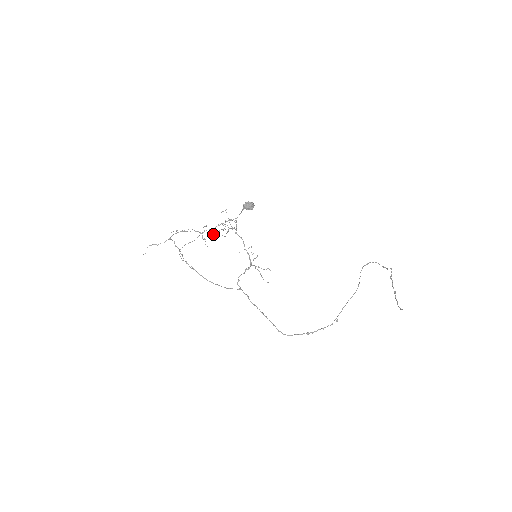
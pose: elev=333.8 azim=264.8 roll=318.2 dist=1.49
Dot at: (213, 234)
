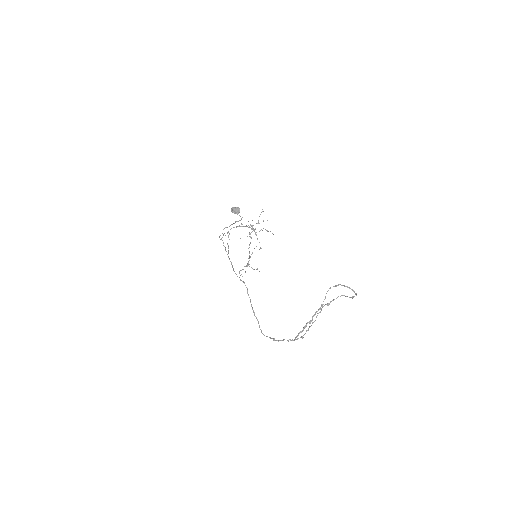
Dot at: occluded
